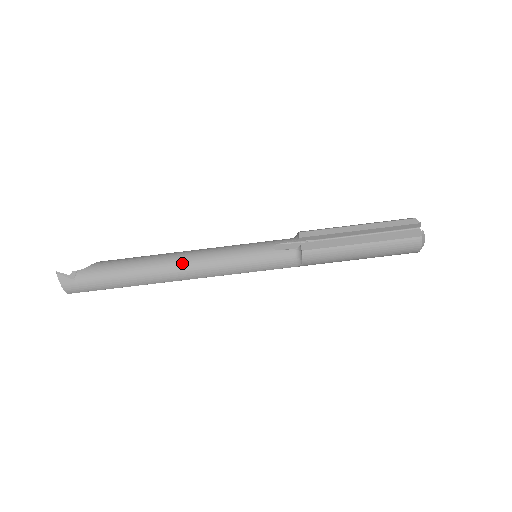
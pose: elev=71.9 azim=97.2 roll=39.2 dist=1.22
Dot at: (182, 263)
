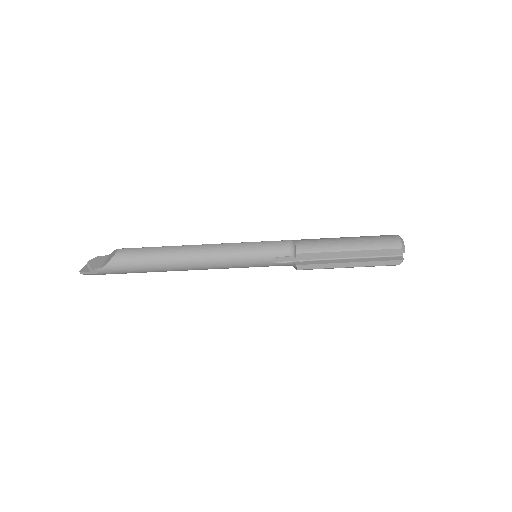
Dot at: (192, 268)
